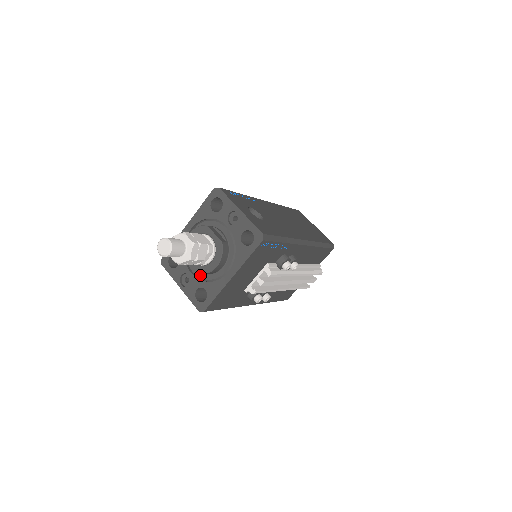
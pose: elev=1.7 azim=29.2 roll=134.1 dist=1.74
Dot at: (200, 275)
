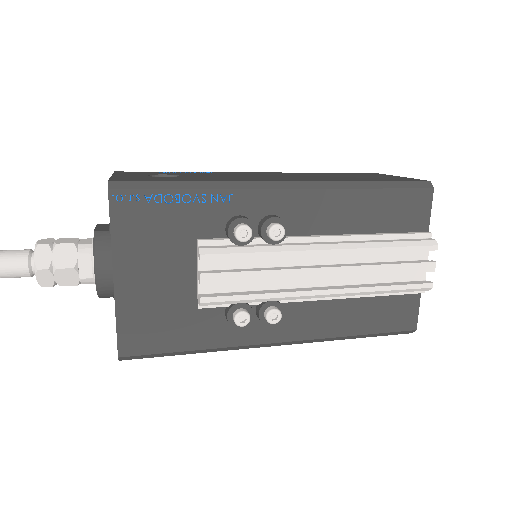
Dot at: occluded
